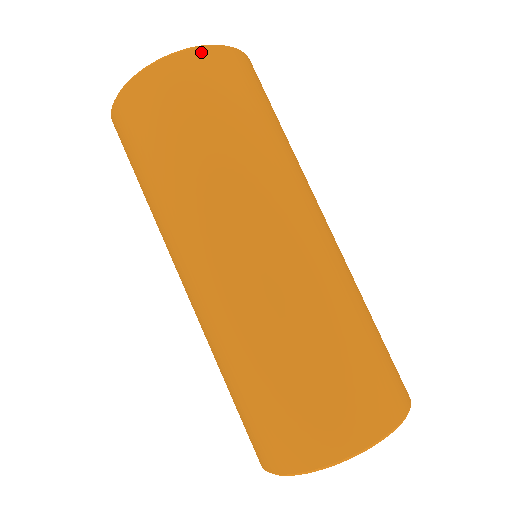
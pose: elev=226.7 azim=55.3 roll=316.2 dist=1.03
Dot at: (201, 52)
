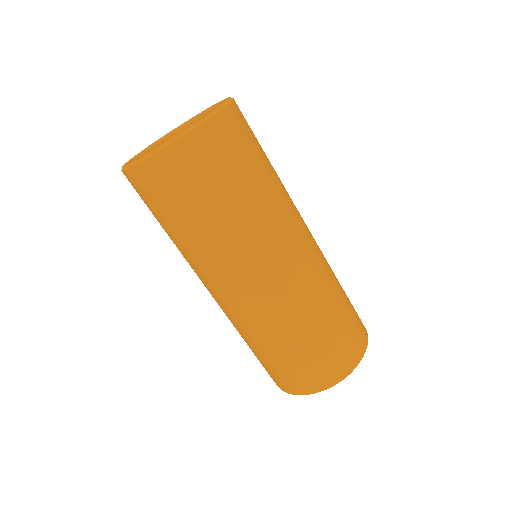
Dot at: (150, 163)
